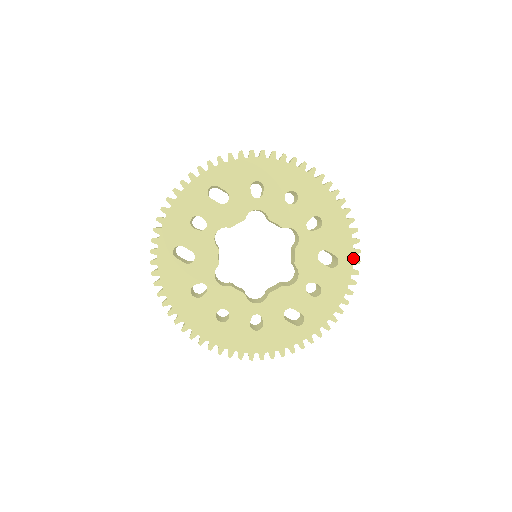
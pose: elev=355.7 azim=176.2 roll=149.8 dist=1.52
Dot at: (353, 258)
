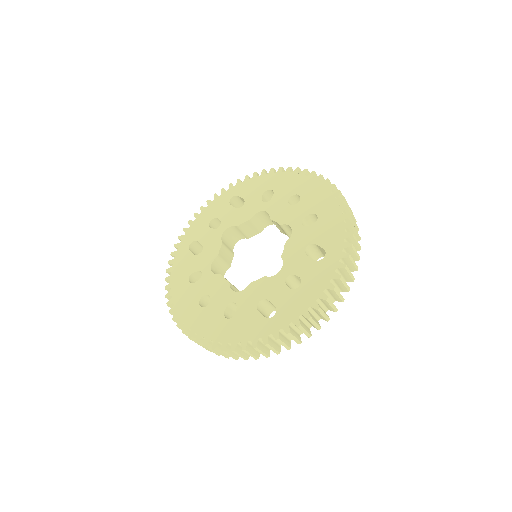
Dot at: (342, 251)
